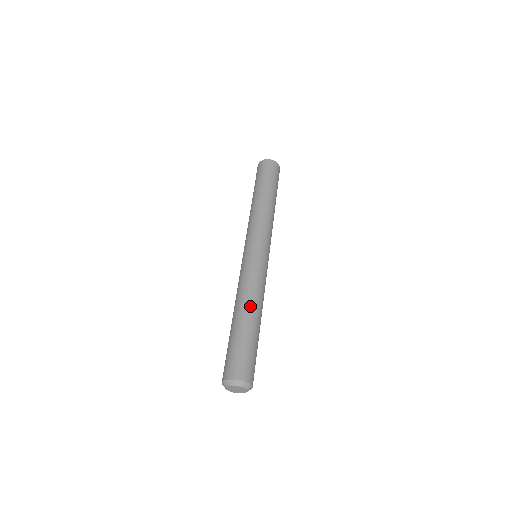
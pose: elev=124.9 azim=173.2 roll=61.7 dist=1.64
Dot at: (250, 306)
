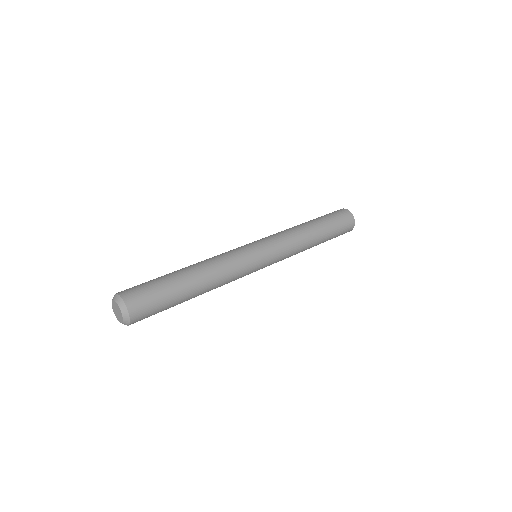
Dot at: (201, 271)
